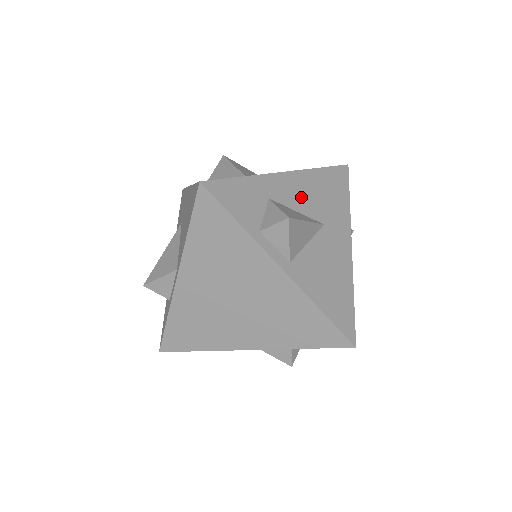
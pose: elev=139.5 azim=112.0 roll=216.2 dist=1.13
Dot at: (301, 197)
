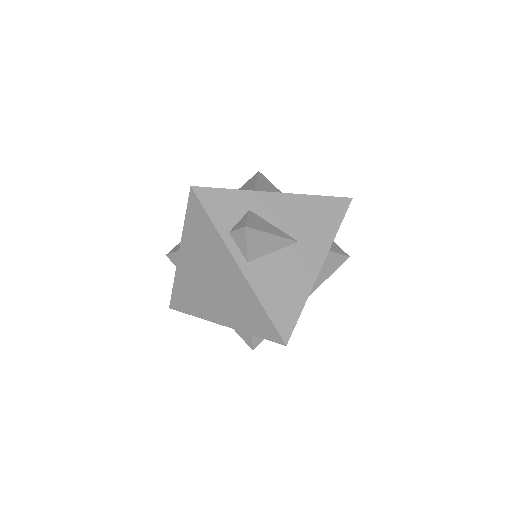
Dot at: (284, 215)
